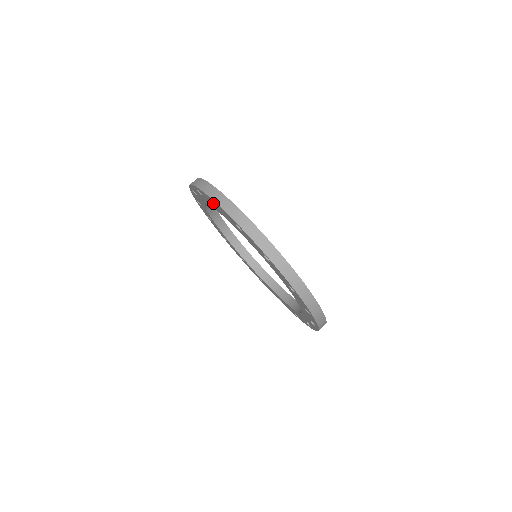
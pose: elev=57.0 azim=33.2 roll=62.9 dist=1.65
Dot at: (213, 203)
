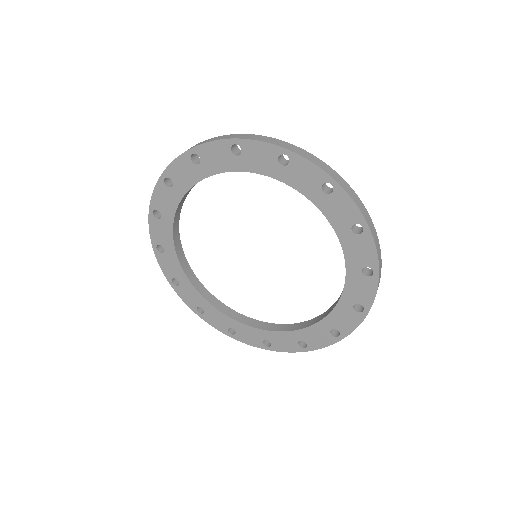
Dot at: (322, 185)
